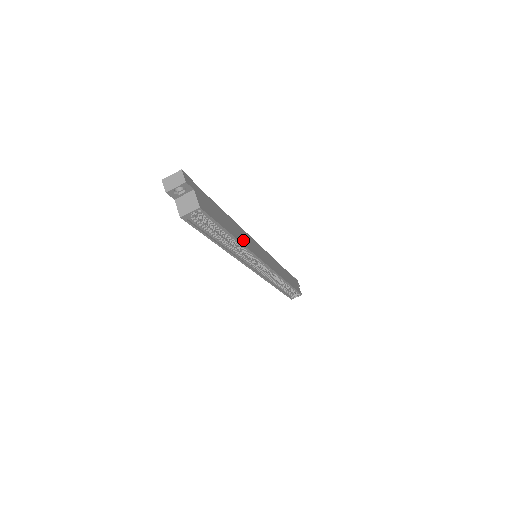
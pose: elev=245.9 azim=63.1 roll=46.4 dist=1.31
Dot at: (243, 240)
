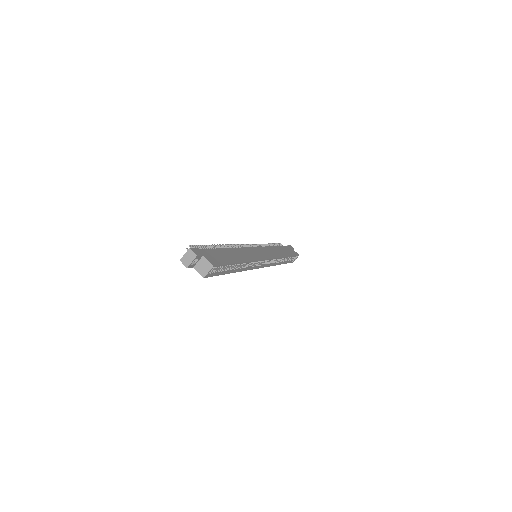
Dot at: (245, 258)
